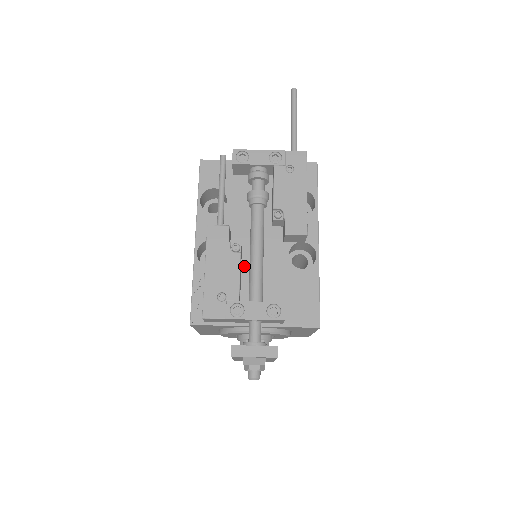
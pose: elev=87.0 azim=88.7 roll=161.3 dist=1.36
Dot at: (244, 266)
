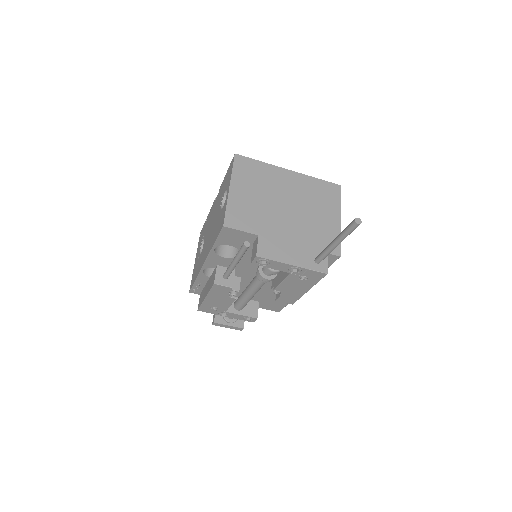
Dot at: occluded
